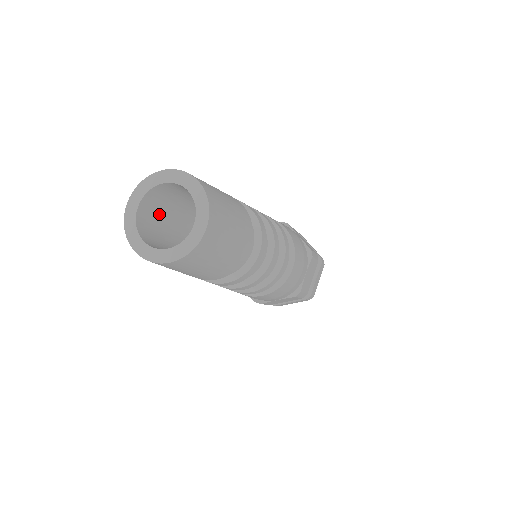
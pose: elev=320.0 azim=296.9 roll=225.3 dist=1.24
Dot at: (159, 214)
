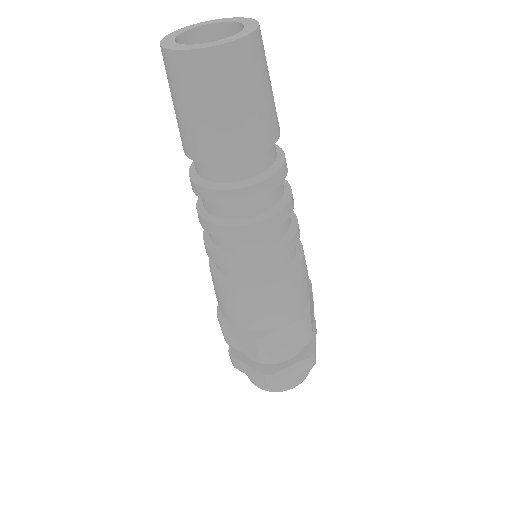
Dot at: occluded
